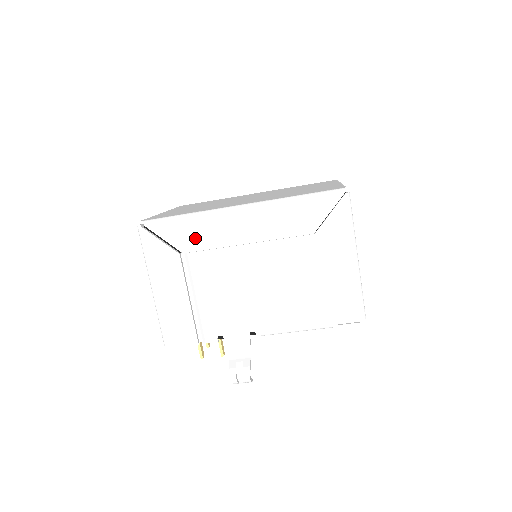
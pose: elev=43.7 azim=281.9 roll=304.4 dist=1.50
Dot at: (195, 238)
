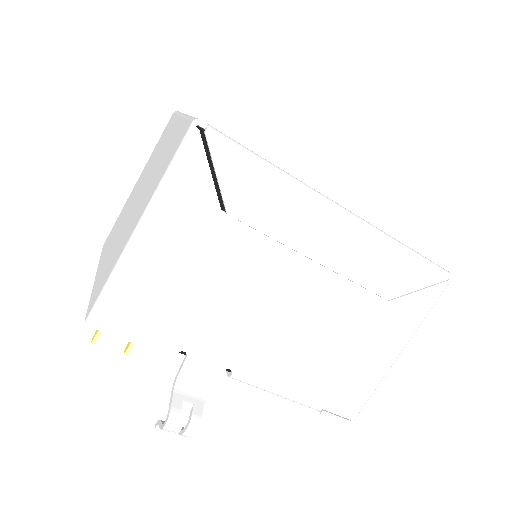
Dot at: (260, 206)
